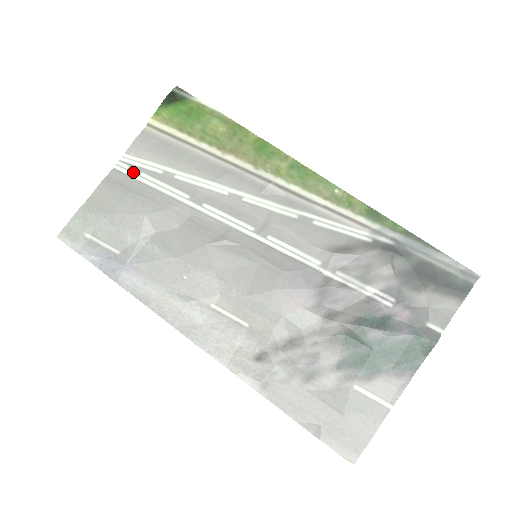
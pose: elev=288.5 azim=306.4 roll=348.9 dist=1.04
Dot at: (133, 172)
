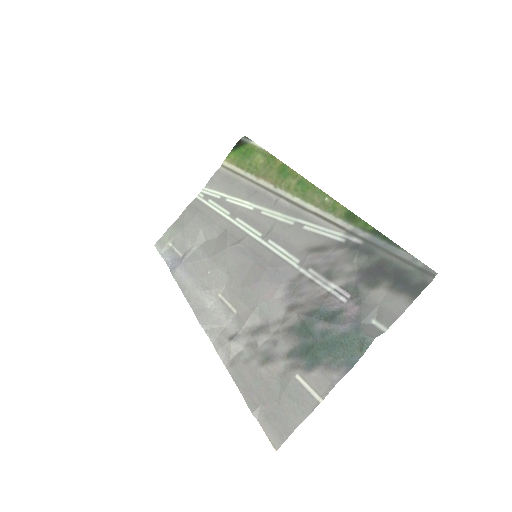
Dot at: (205, 199)
